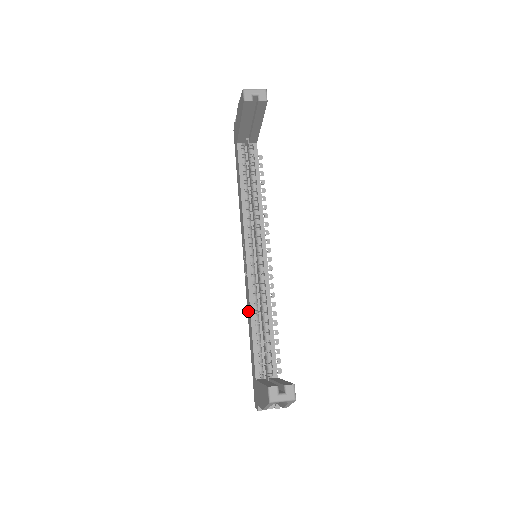
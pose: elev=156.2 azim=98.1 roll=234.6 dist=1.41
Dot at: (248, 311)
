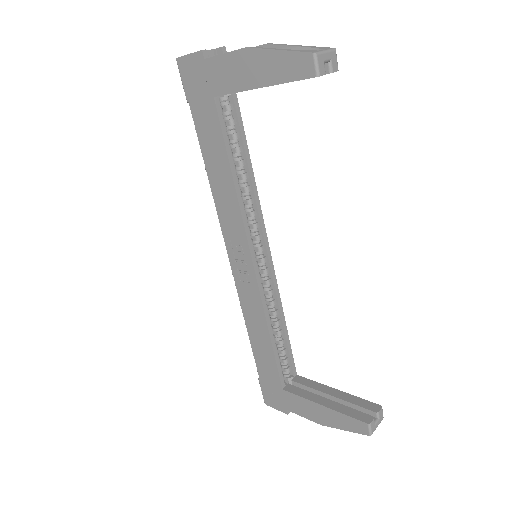
Dot at: (252, 320)
